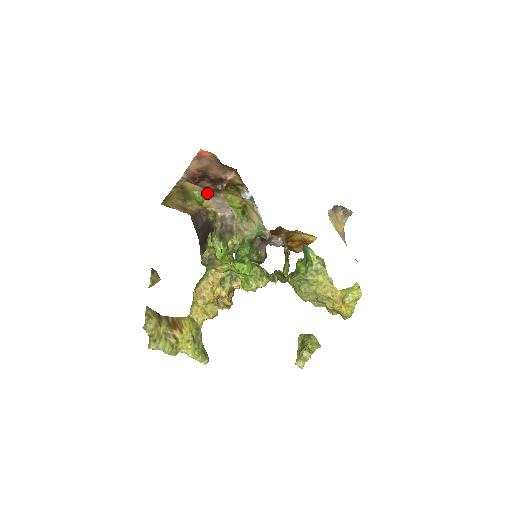
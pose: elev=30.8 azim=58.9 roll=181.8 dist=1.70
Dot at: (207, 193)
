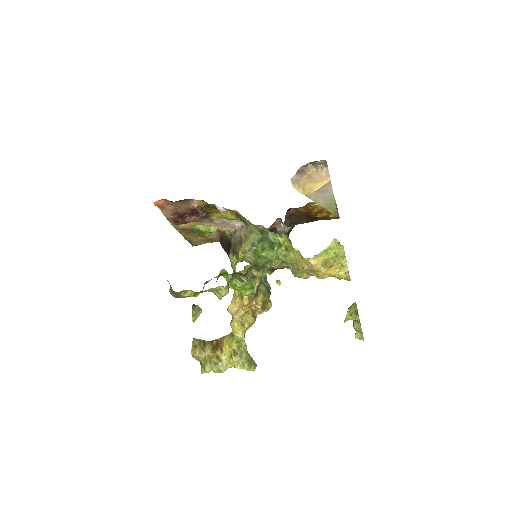
Dot at: (204, 222)
